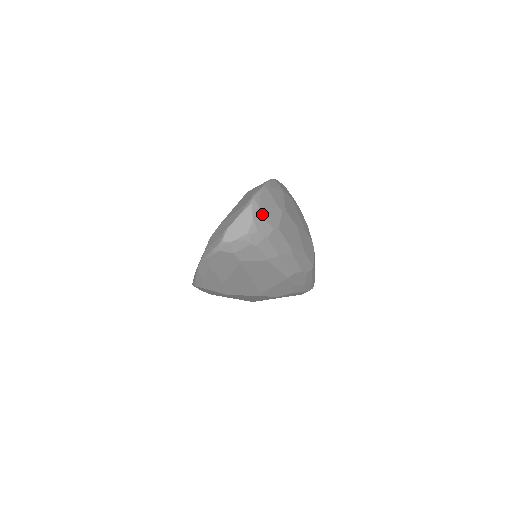
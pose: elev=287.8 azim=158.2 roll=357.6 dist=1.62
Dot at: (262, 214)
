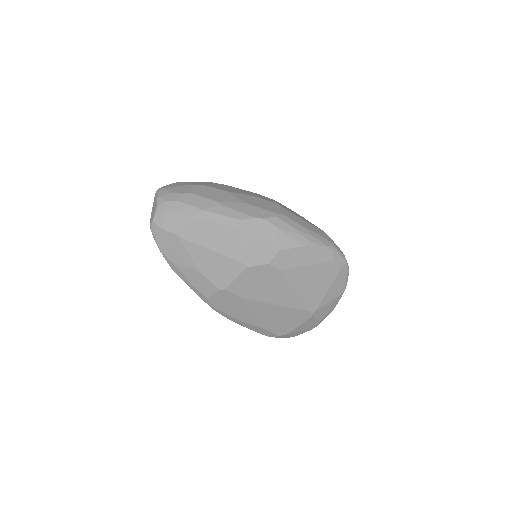
Dot at: (167, 191)
